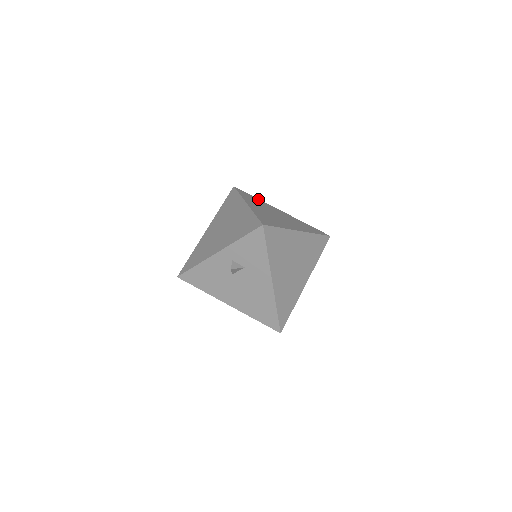
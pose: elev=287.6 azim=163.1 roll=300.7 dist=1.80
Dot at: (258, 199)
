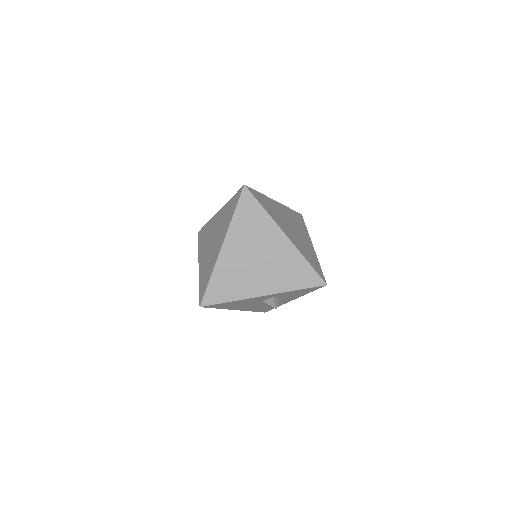
Dot at: (263, 196)
